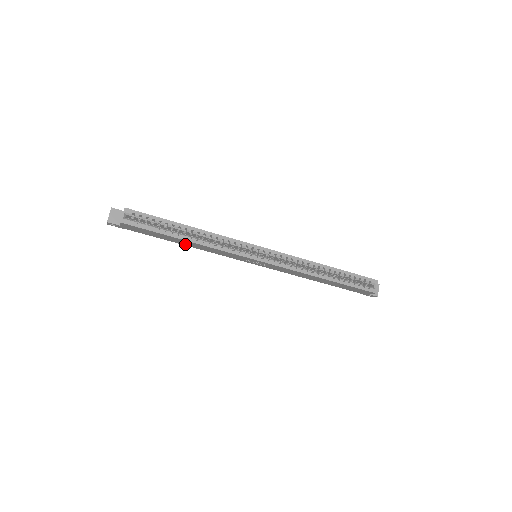
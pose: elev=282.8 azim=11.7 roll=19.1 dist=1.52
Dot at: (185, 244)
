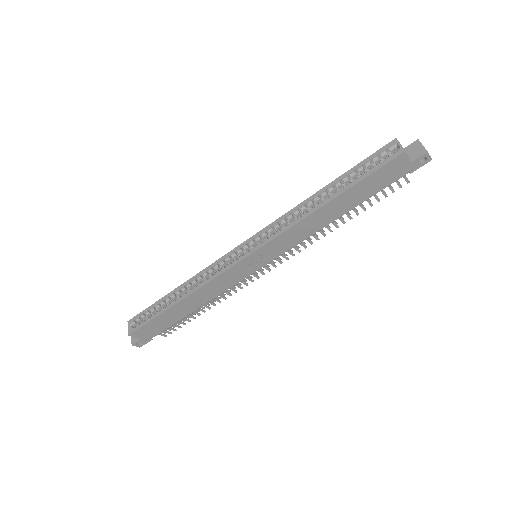
Dot at: (194, 307)
